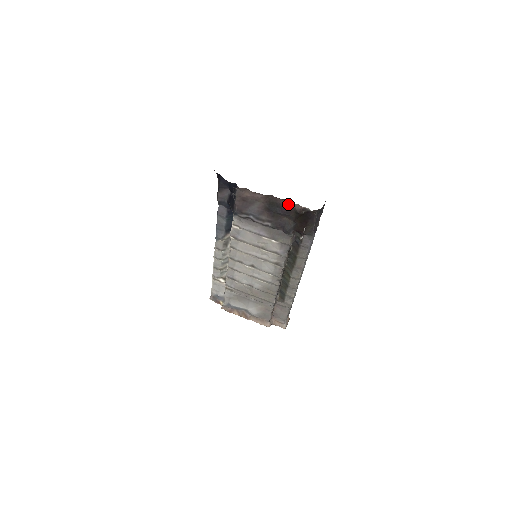
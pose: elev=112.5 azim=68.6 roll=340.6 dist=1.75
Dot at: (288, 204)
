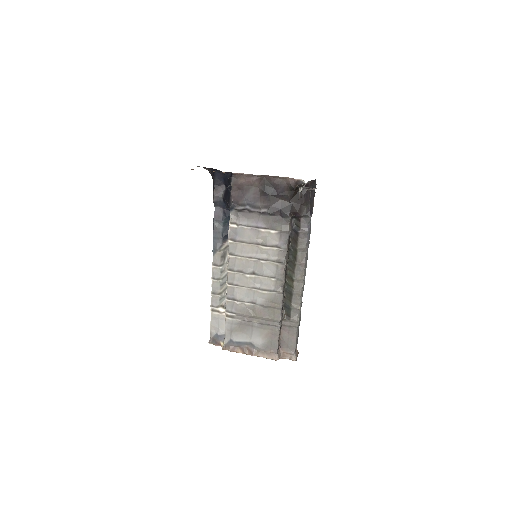
Dot at: (282, 182)
